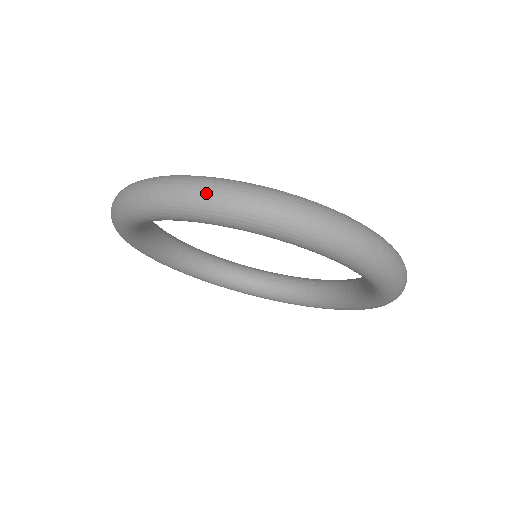
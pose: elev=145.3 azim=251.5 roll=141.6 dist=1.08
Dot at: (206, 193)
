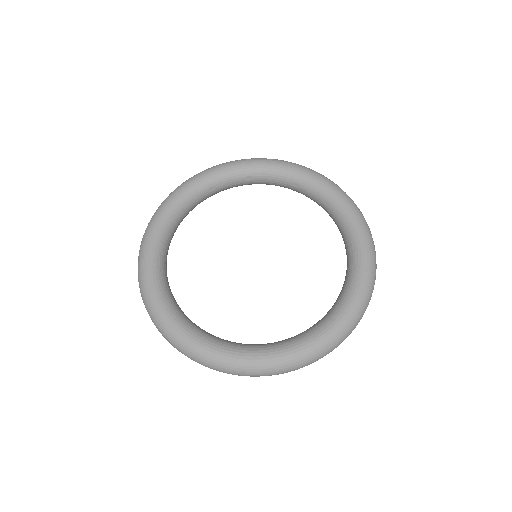
Dot at: occluded
